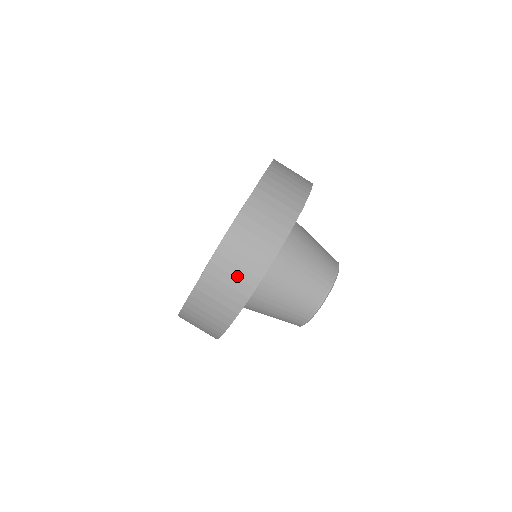
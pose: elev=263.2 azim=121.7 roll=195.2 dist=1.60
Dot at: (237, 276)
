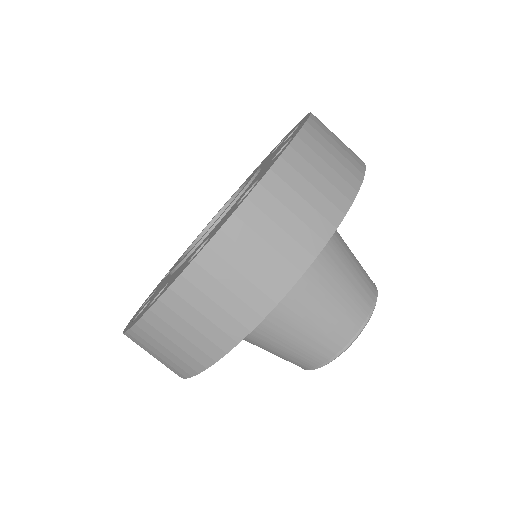
Dot at: (311, 201)
